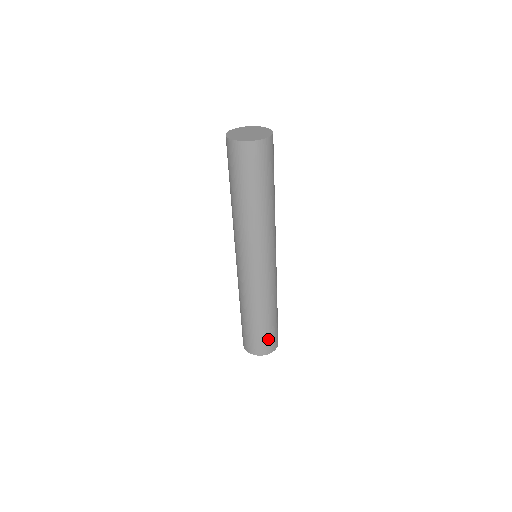
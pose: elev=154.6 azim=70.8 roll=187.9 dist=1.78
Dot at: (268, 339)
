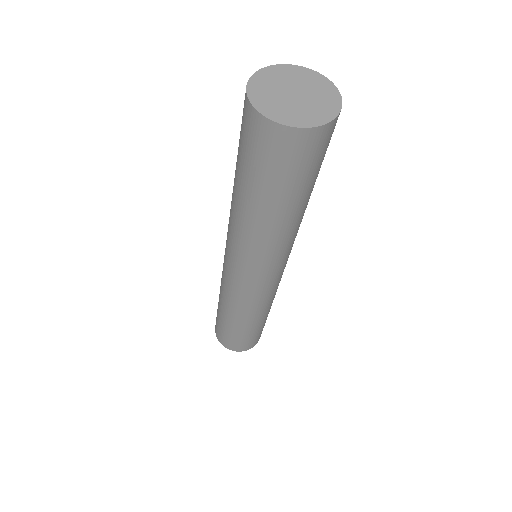
Dot at: (234, 340)
